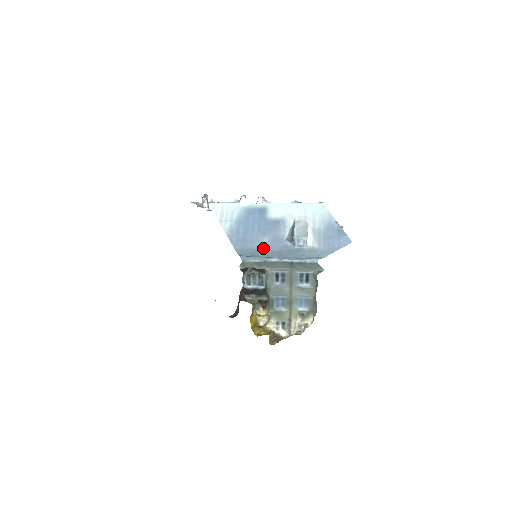
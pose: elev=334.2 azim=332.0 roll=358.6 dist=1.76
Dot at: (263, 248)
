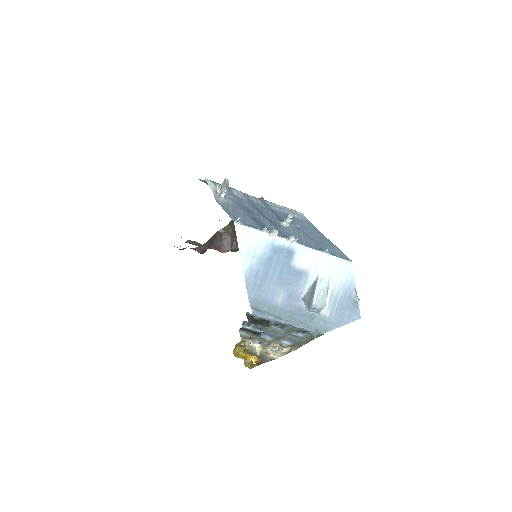
Dot at: (277, 304)
